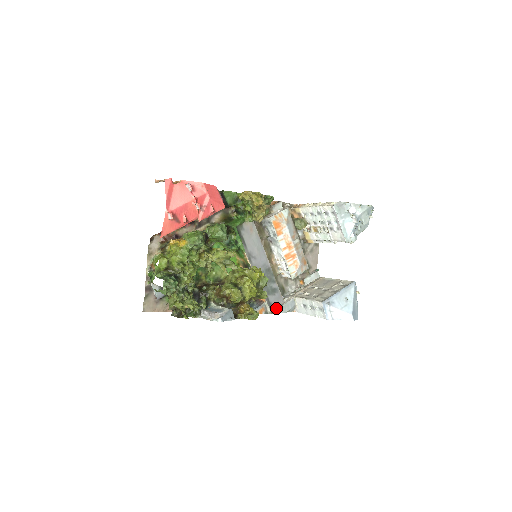
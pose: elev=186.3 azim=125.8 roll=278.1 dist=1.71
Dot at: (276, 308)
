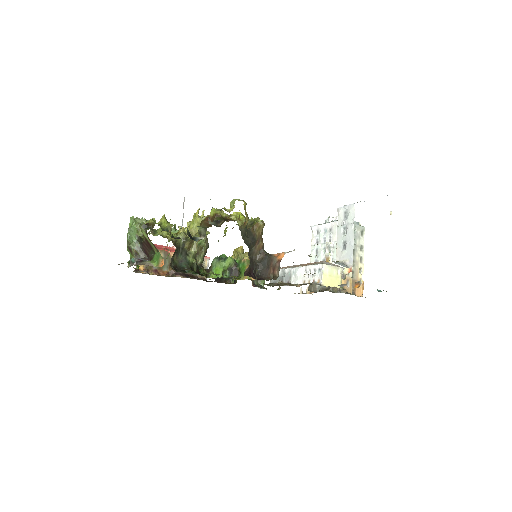
Dot at: occluded
